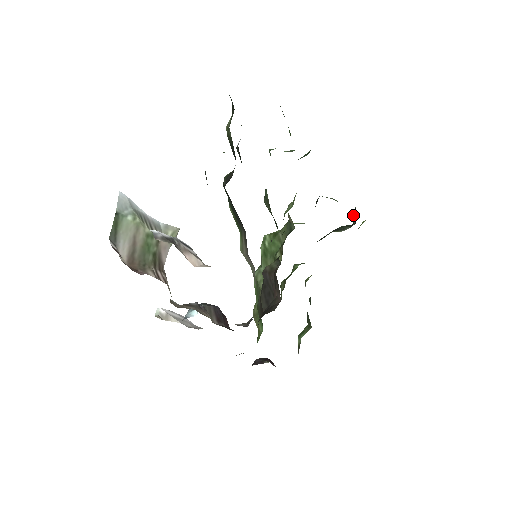
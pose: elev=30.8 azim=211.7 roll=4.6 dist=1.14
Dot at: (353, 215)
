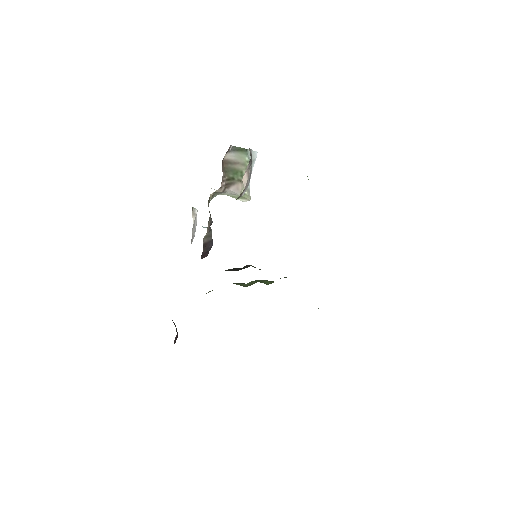
Dot at: occluded
